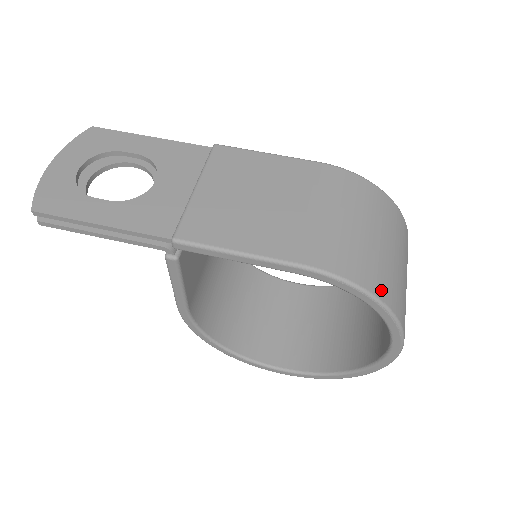
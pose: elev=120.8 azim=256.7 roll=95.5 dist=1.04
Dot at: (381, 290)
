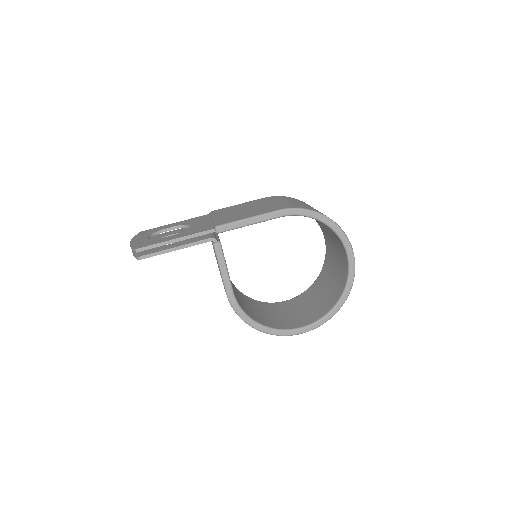
Dot at: occluded
